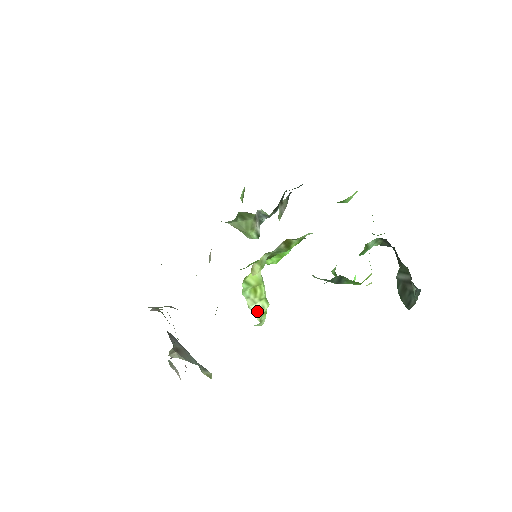
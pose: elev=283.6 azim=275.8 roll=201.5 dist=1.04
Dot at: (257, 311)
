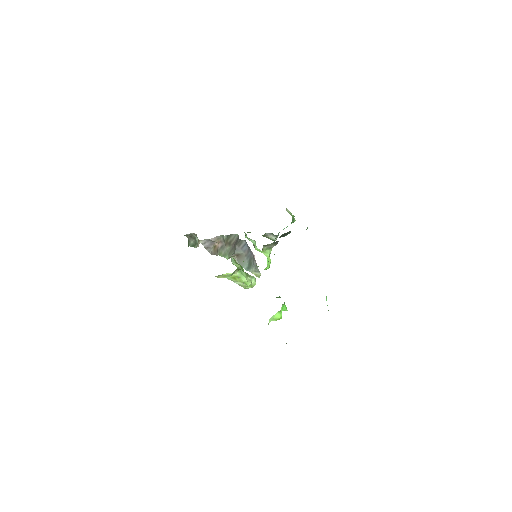
Dot at: (240, 285)
